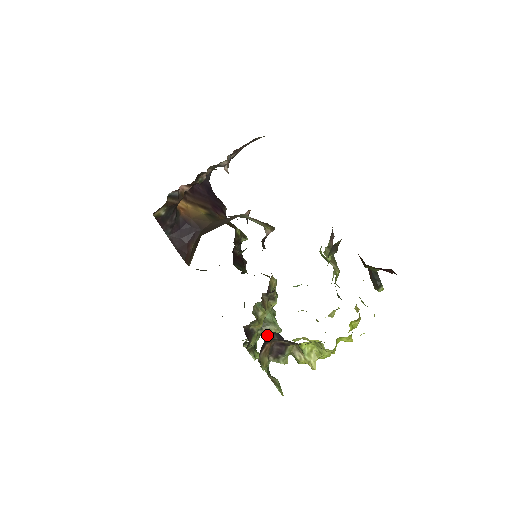
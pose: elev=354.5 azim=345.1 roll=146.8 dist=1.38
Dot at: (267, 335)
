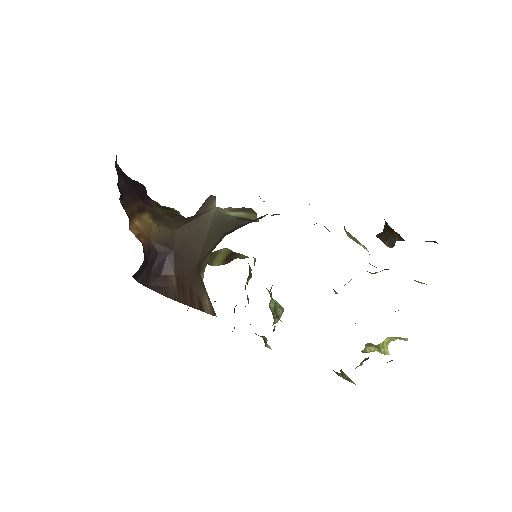
Dot at: (276, 321)
